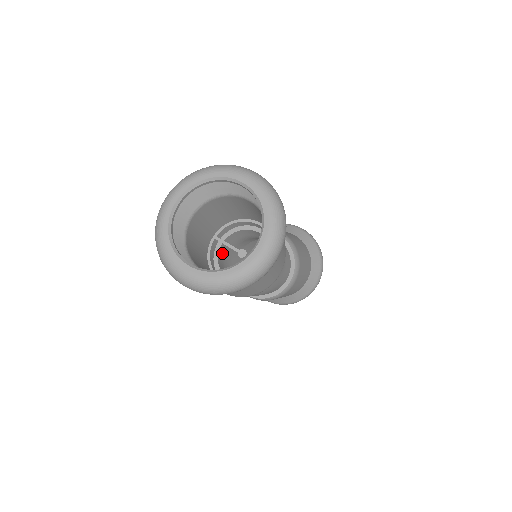
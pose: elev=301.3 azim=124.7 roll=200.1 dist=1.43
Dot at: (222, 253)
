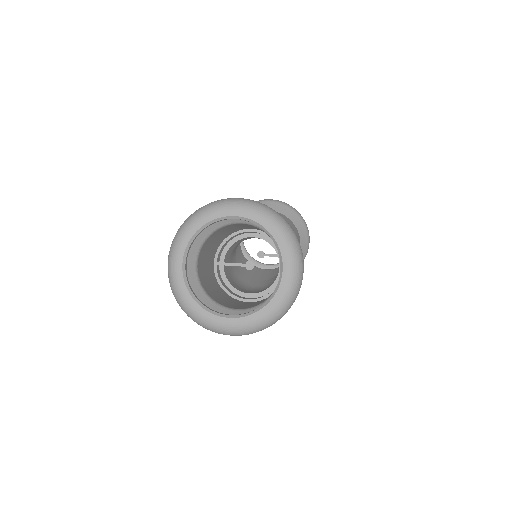
Dot at: (226, 271)
